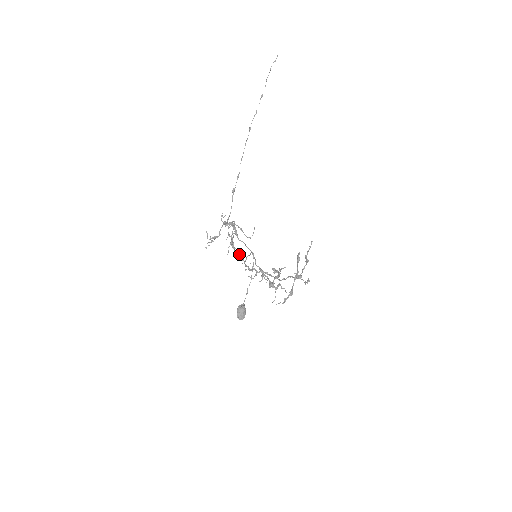
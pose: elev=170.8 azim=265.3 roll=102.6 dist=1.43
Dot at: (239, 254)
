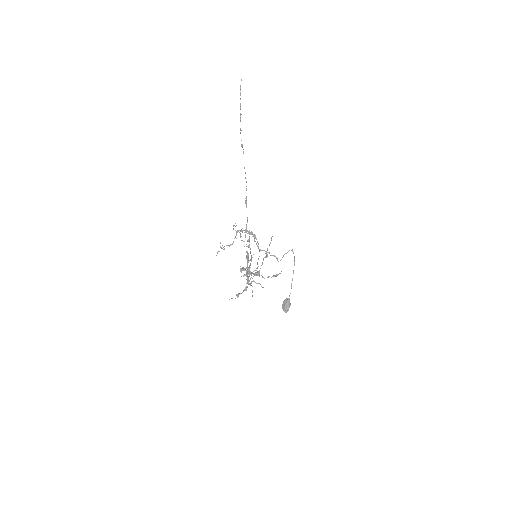
Dot at: (251, 256)
